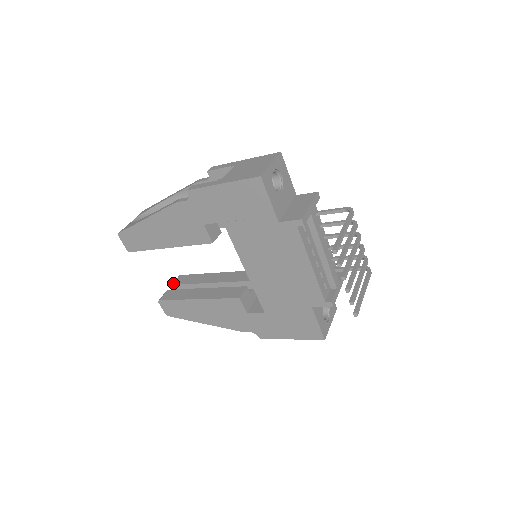
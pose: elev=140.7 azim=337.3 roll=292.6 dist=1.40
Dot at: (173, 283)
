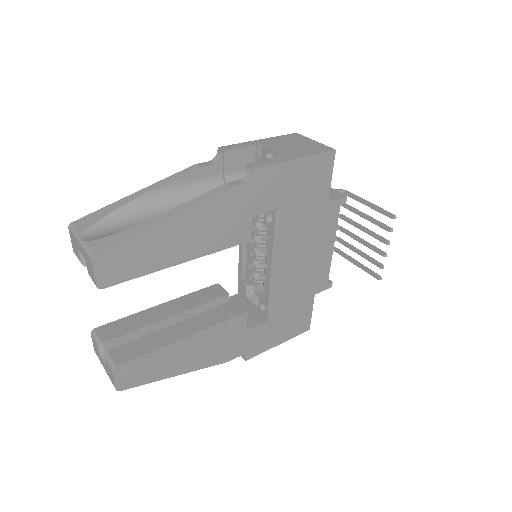
Dot at: (102, 340)
